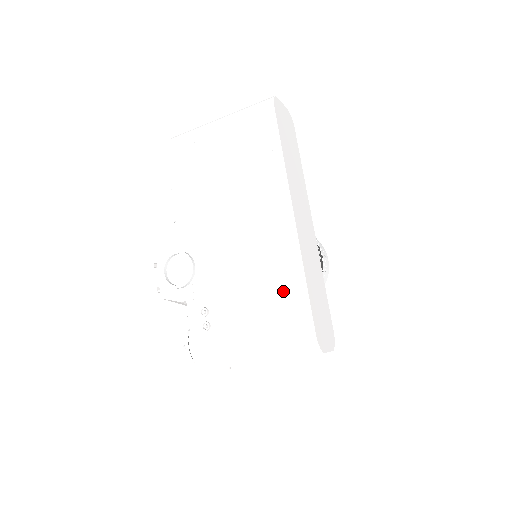
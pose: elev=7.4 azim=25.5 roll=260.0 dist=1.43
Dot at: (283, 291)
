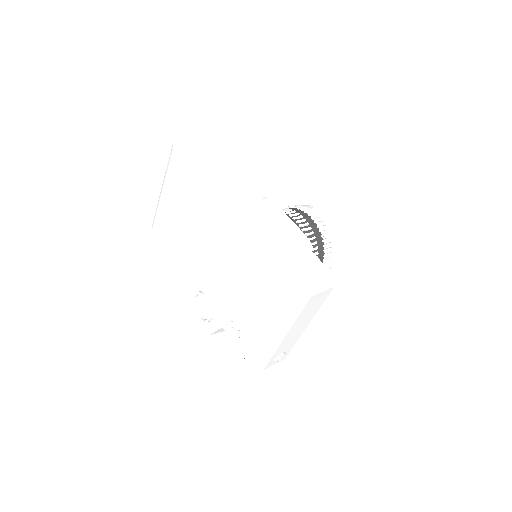
Dot at: (257, 271)
